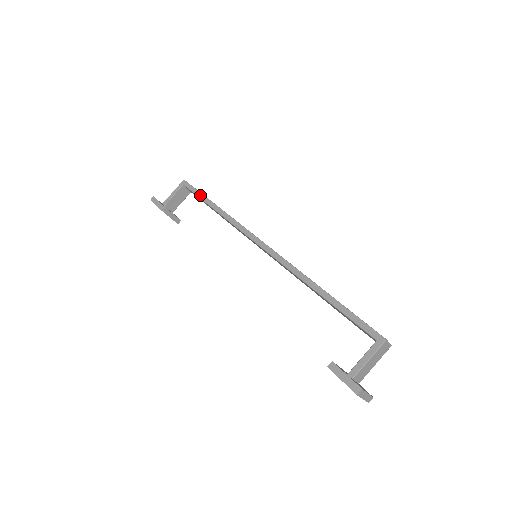
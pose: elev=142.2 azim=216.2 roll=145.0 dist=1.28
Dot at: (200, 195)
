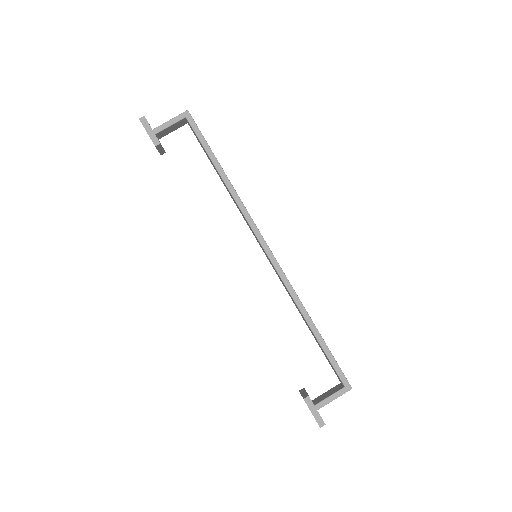
Dot at: (207, 148)
